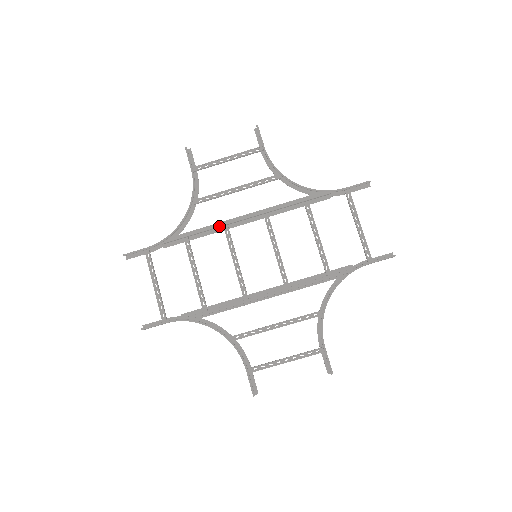
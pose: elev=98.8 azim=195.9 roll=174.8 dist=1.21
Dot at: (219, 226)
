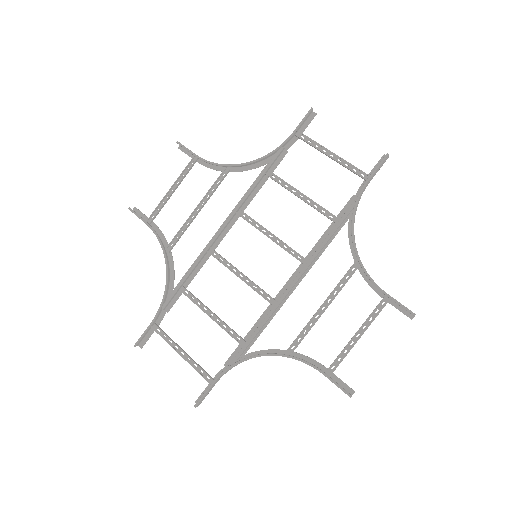
Dot at: (203, 254)
